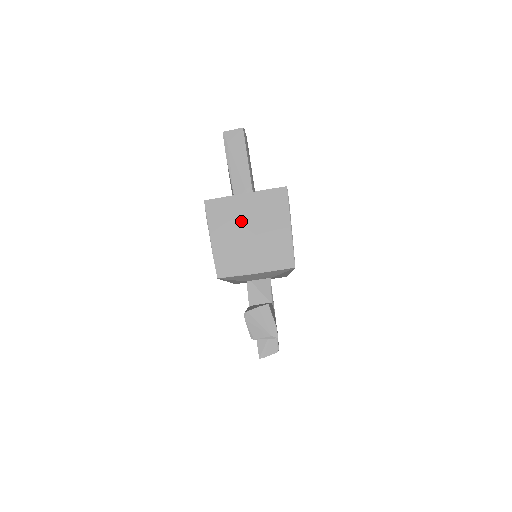
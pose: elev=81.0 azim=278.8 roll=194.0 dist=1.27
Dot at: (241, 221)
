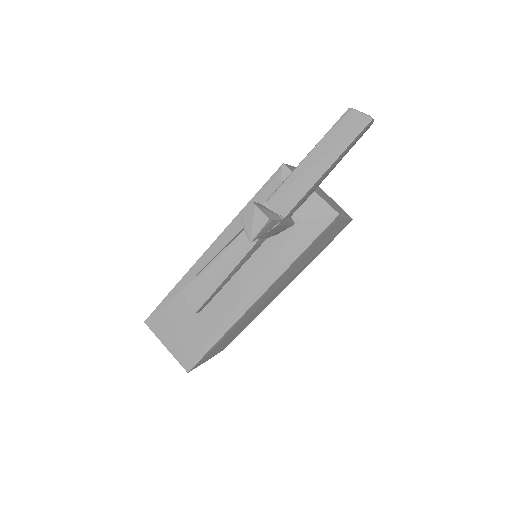
Dot at: (317, 187)
